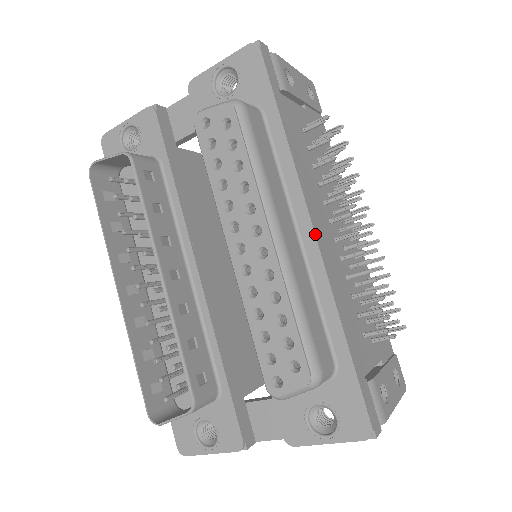
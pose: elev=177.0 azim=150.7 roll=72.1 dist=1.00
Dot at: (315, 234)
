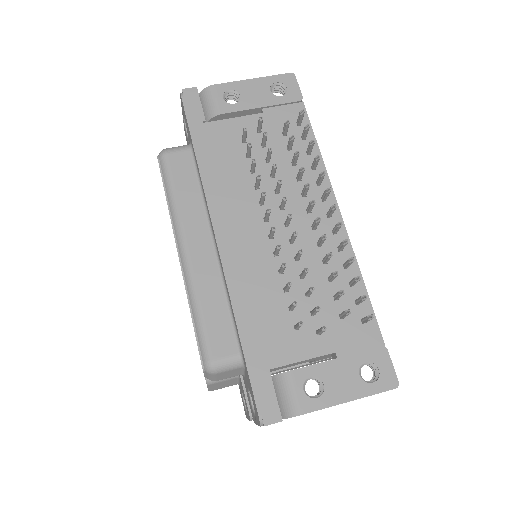
Dot at: (217, 242)
